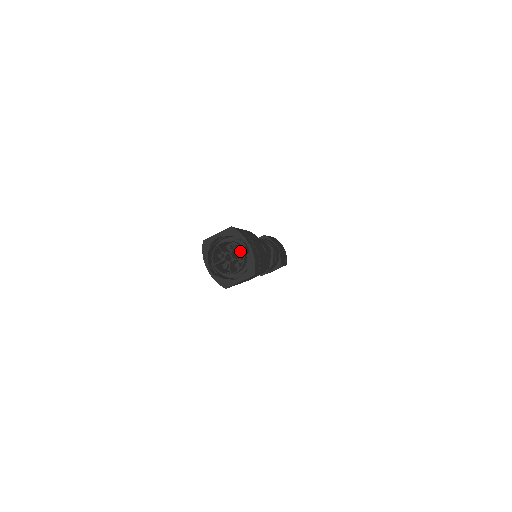
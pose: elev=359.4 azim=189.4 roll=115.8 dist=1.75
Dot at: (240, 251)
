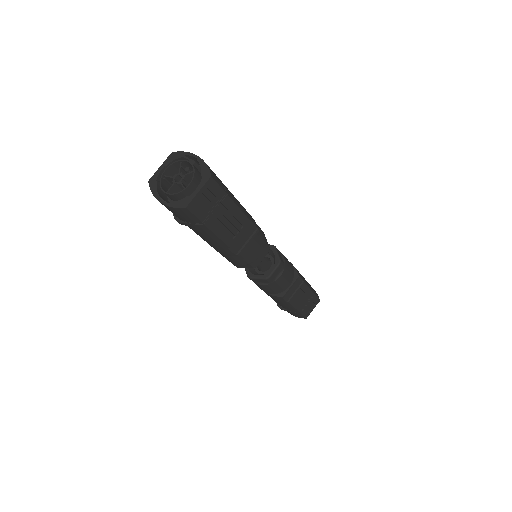
Dot at: occluded
